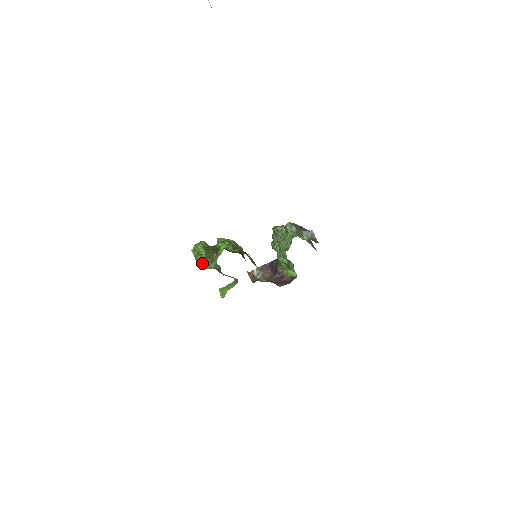
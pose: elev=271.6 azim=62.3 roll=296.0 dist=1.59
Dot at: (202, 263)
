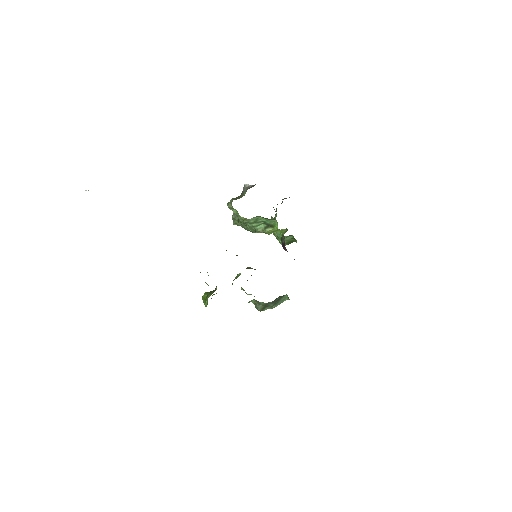
Dot at: (207, 300)
